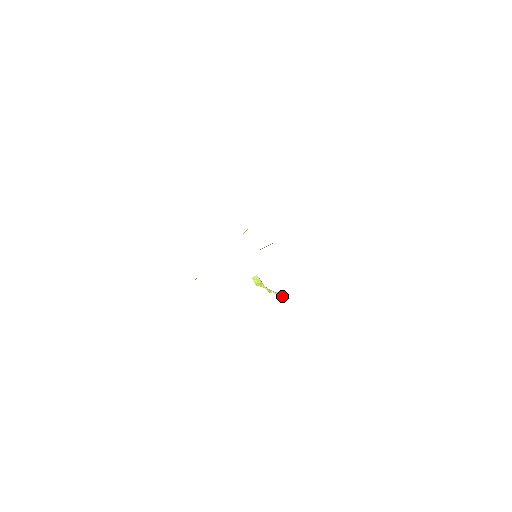
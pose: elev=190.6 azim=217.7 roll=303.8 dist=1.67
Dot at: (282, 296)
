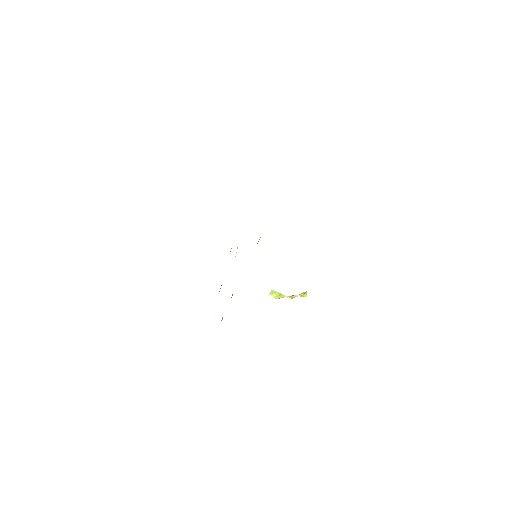
Dot at: (305, 295)
